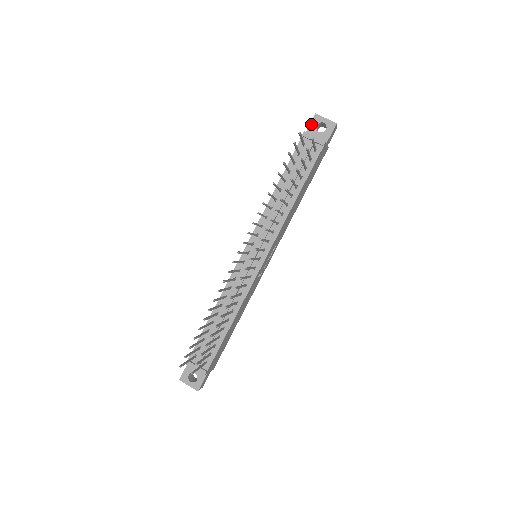
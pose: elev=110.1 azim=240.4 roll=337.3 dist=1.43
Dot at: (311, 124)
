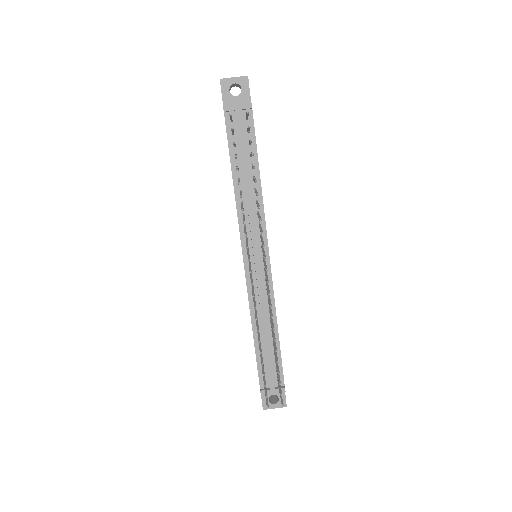
Dot at: (223, 93)
